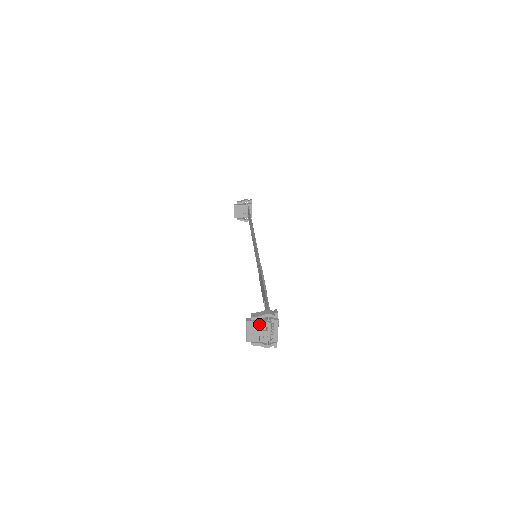
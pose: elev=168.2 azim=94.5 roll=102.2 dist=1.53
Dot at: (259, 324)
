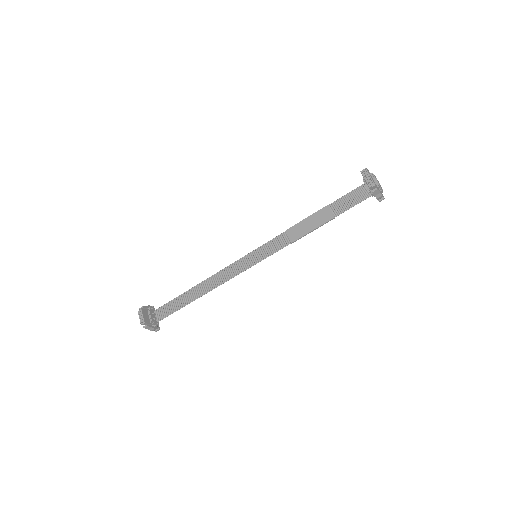
Dot at: (371, 175)
